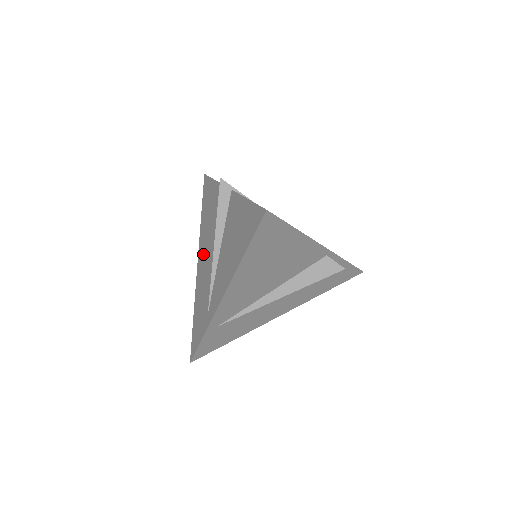
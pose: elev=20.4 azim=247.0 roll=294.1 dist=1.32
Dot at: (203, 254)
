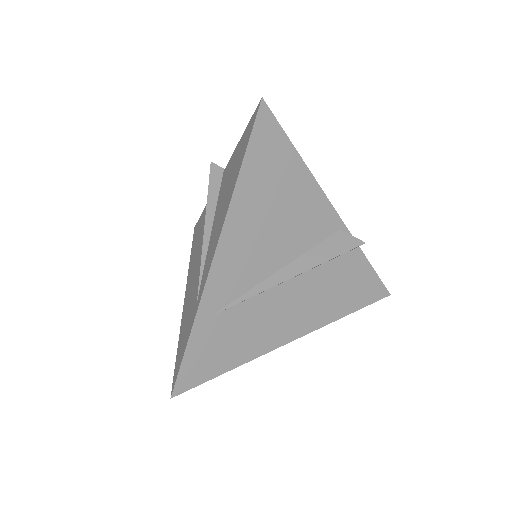
Dot at: (192, 273)
